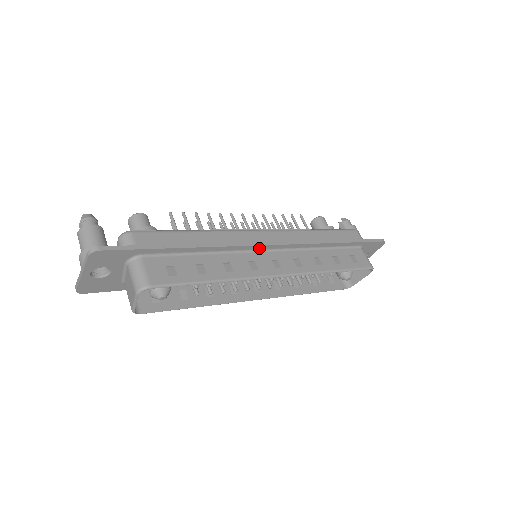
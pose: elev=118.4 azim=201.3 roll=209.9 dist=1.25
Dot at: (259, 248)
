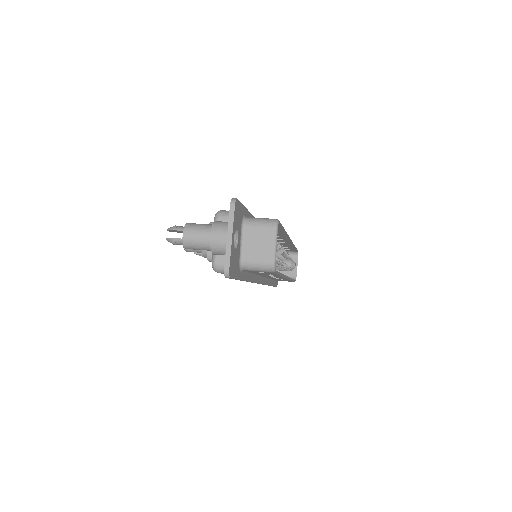
Dot at: occluded
